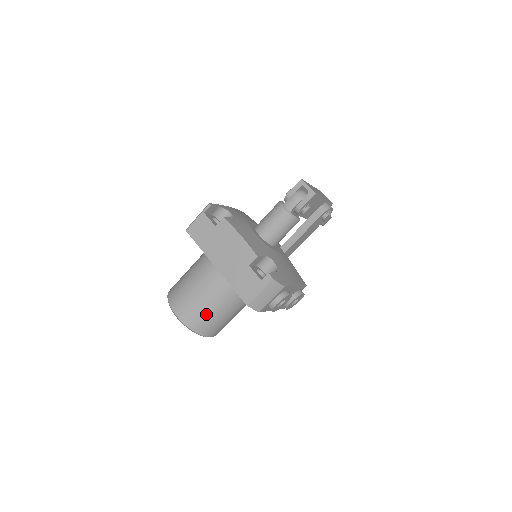
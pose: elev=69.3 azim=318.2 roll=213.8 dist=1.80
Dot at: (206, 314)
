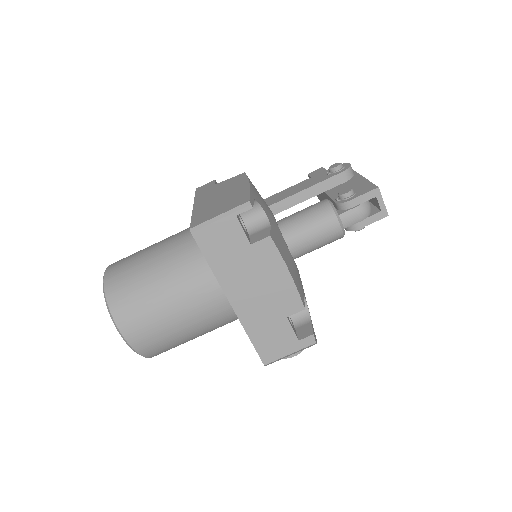
Dot at: (176, 342)
